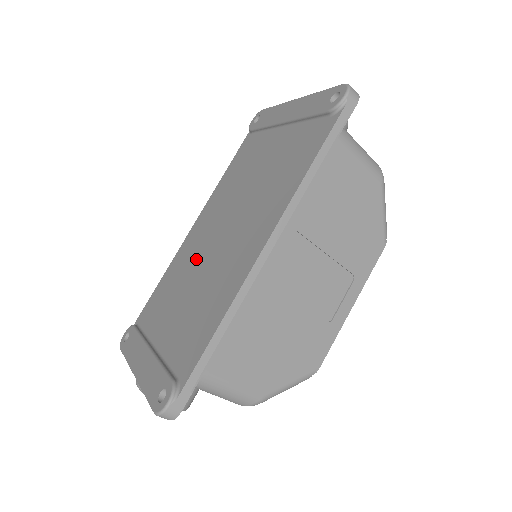
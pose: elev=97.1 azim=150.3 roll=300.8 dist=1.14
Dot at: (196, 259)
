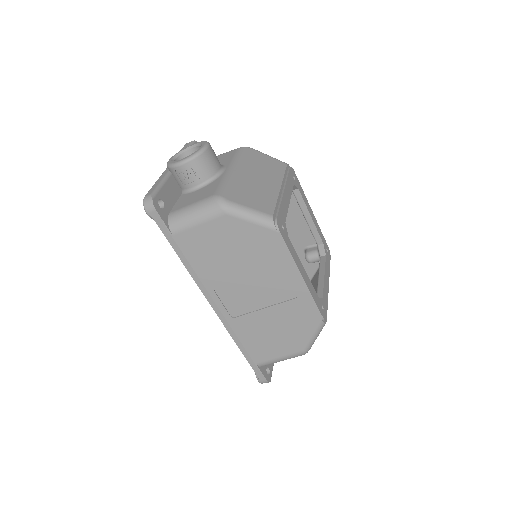
Dot at: occluded
